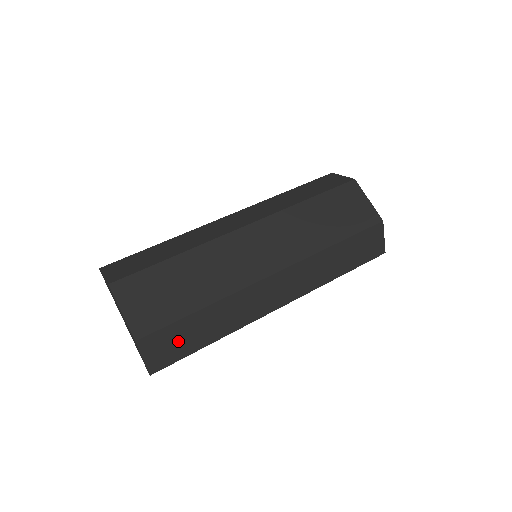
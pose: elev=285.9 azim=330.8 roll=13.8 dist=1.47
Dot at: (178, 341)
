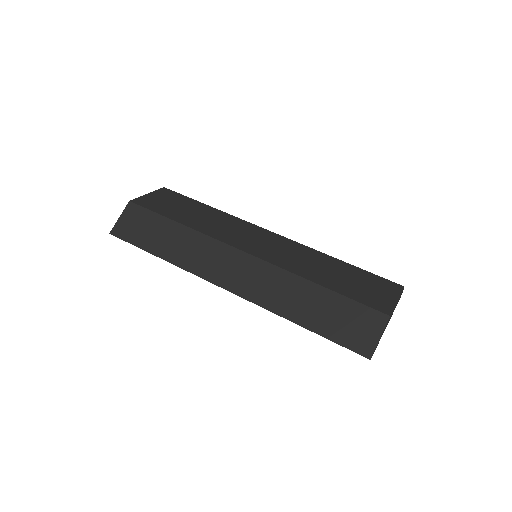
Dot at: (145, 229)
